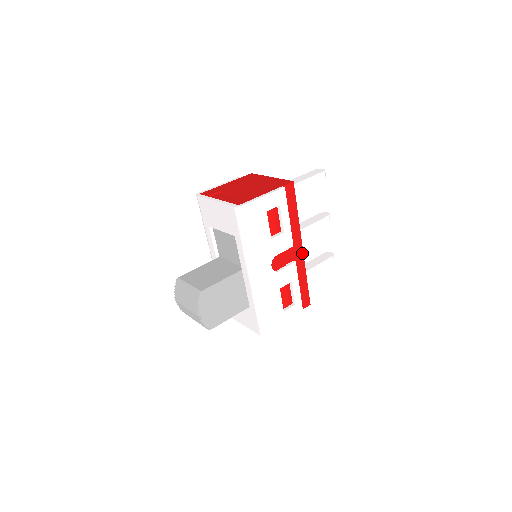
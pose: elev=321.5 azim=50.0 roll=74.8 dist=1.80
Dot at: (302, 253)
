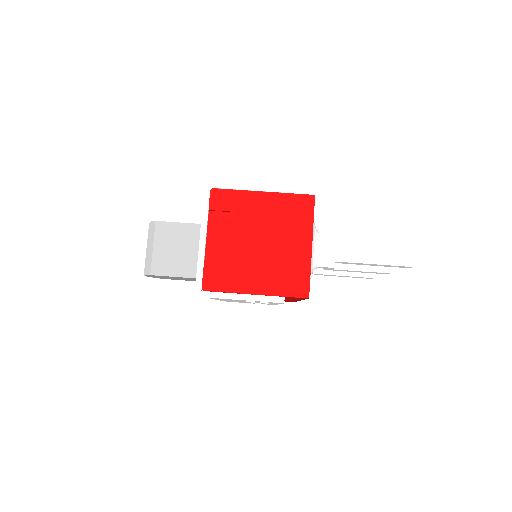
Dot at: occluded
